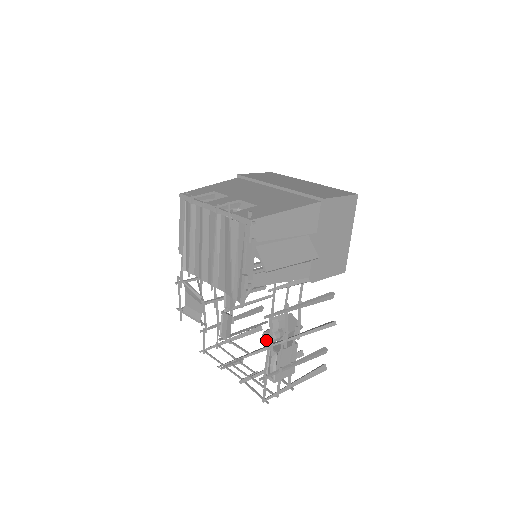
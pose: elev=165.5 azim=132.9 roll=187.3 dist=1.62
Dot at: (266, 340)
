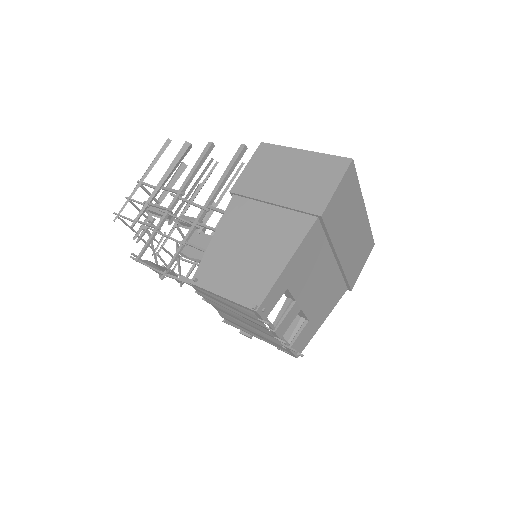
Dot at: occluded
